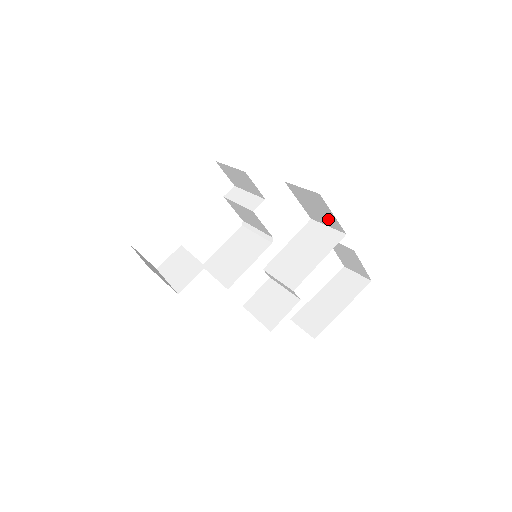
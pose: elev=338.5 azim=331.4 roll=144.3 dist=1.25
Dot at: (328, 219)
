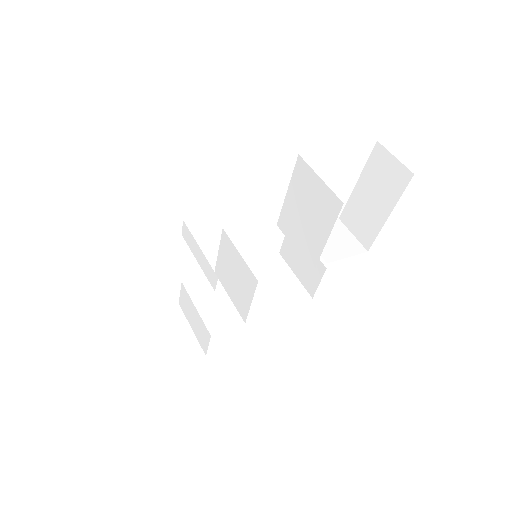
Dot at: occluded
